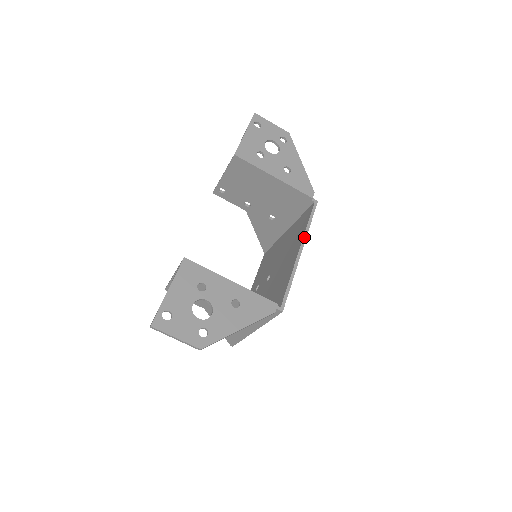
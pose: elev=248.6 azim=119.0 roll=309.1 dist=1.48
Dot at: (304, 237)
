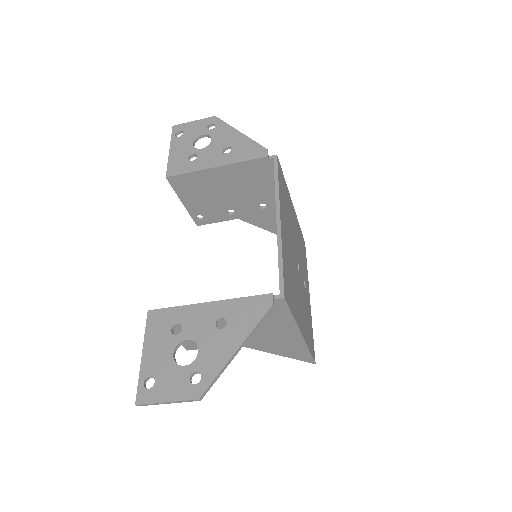
Dot at: (276, 201)
